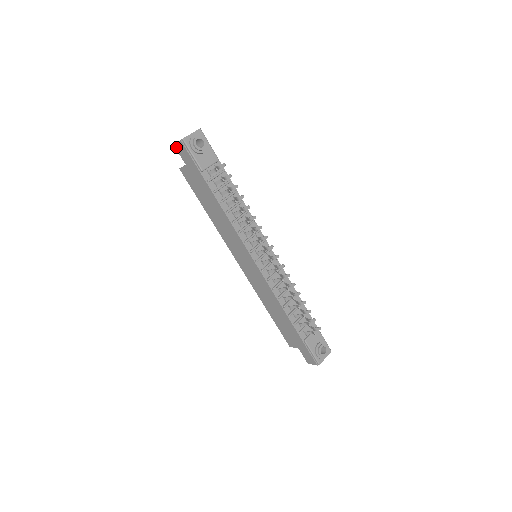
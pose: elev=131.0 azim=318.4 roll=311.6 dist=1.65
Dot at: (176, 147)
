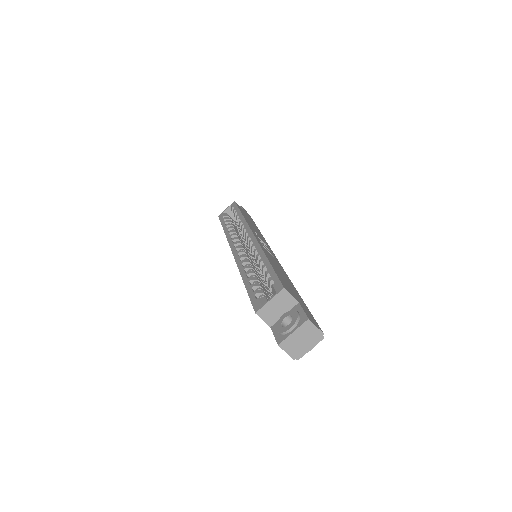
Dot at: (279, 345)
